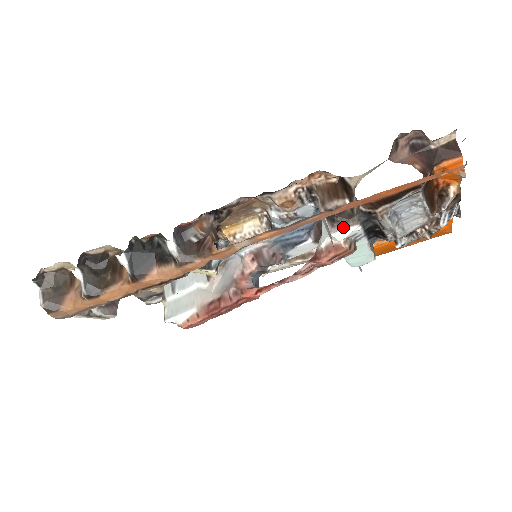
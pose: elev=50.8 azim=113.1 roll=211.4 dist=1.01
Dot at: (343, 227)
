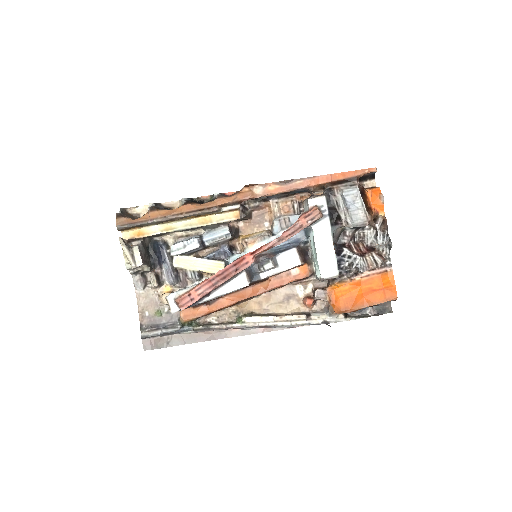
Dot at: (315, 197)
